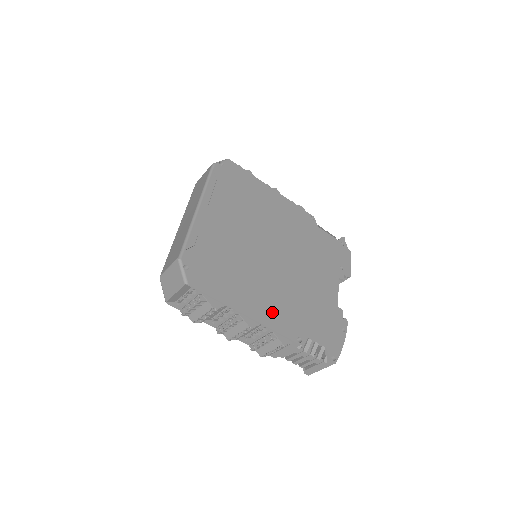
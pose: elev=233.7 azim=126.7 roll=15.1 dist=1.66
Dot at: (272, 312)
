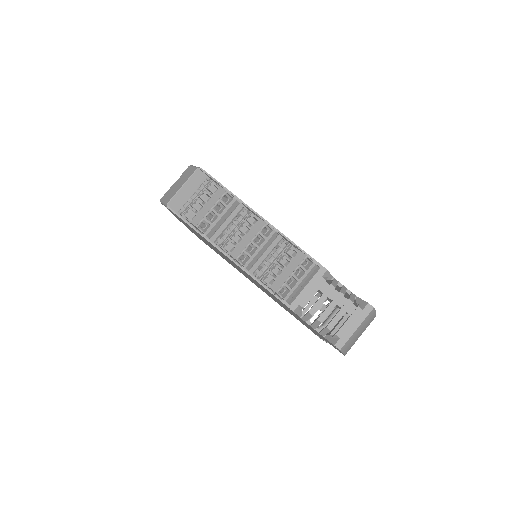
Dot at: occluded
